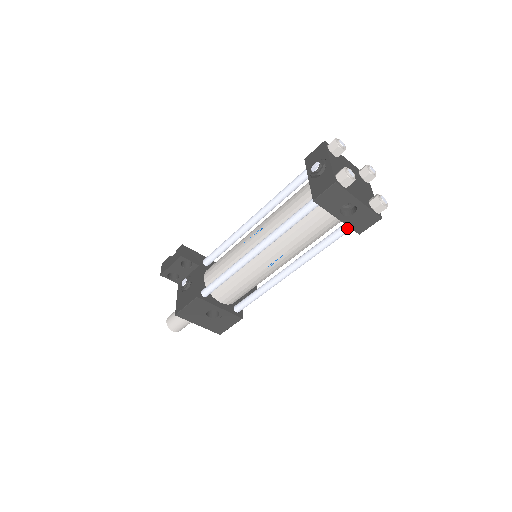
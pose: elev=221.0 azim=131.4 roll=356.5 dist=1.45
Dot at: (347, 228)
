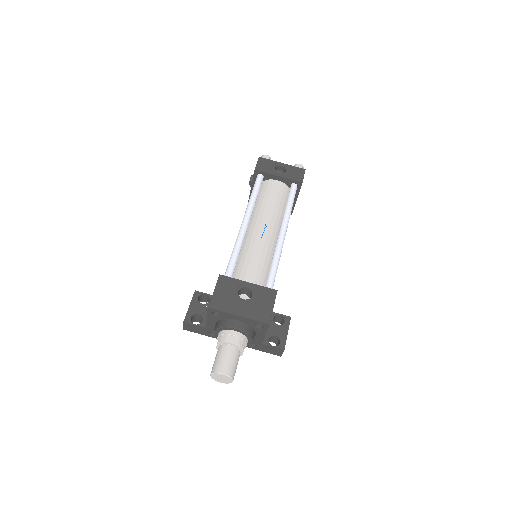
Dot at: (293, 186)
